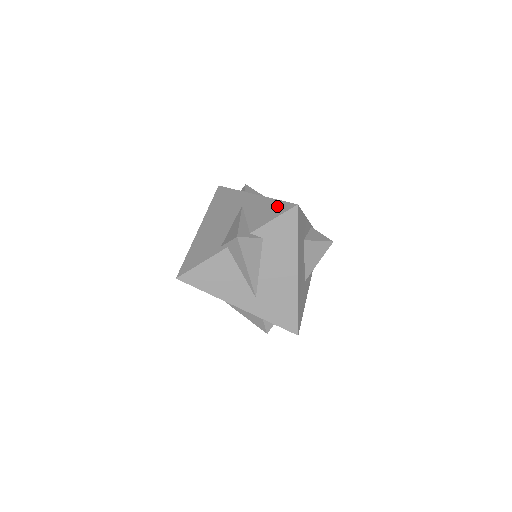
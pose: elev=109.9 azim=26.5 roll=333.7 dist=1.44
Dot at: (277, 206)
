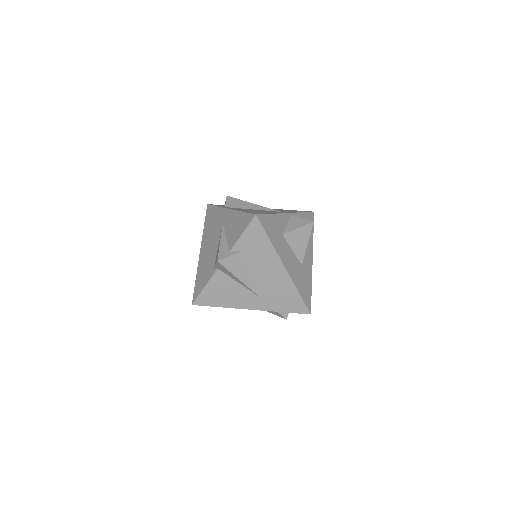
Dot at: (243, 219)
